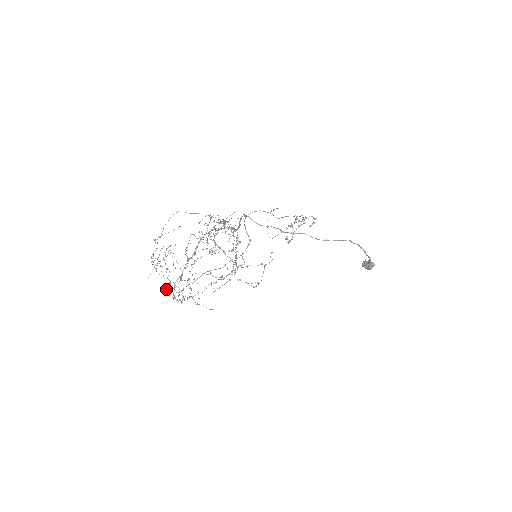
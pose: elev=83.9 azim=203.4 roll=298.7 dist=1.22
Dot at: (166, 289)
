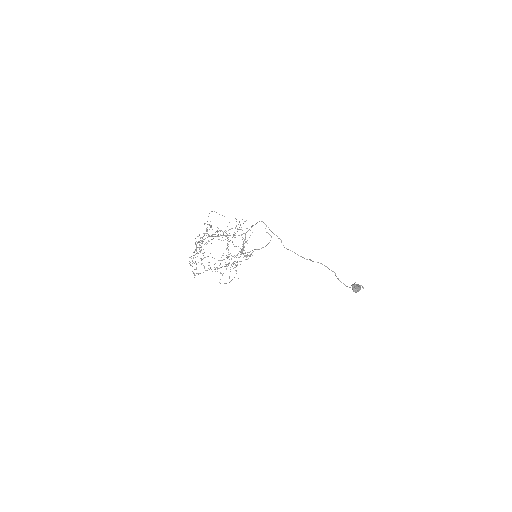
Dot at: occluded
